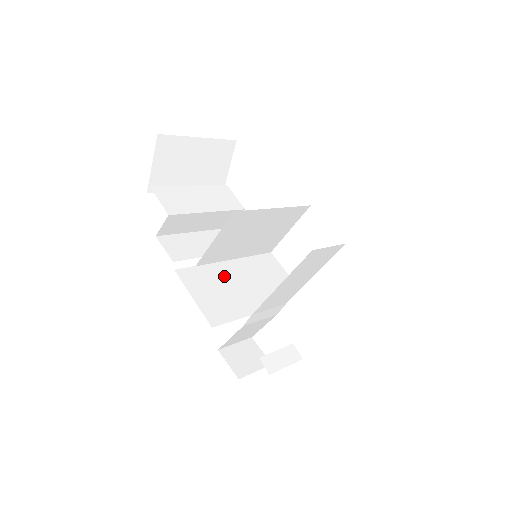
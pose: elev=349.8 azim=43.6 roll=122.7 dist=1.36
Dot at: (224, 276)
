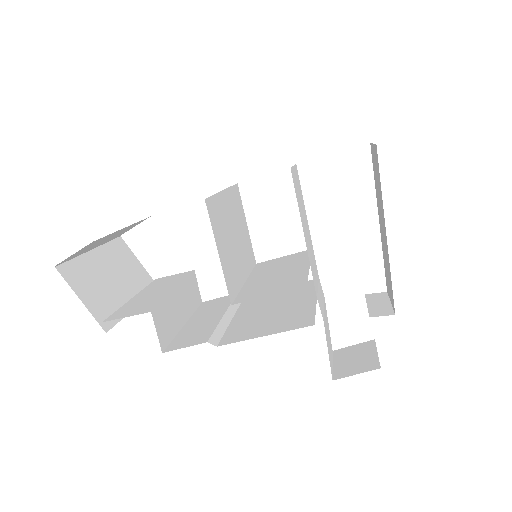
Dot at: (260, 288)
